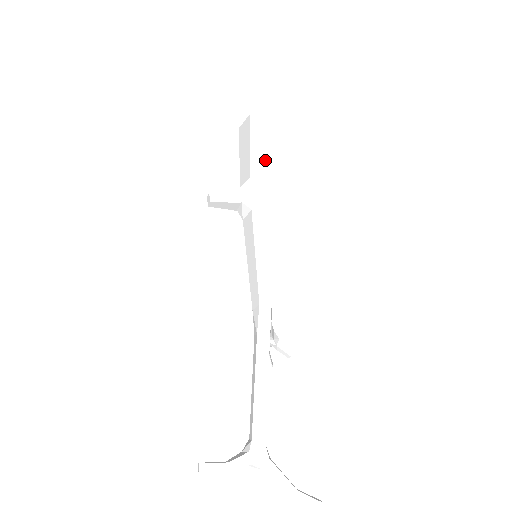
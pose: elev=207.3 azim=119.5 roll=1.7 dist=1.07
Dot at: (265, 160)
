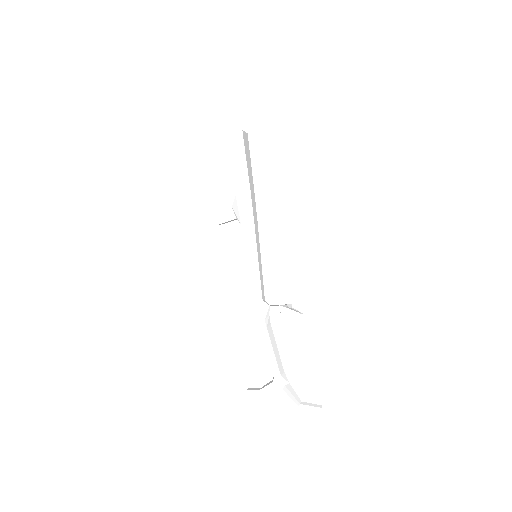
Dot at: (244, 172)
